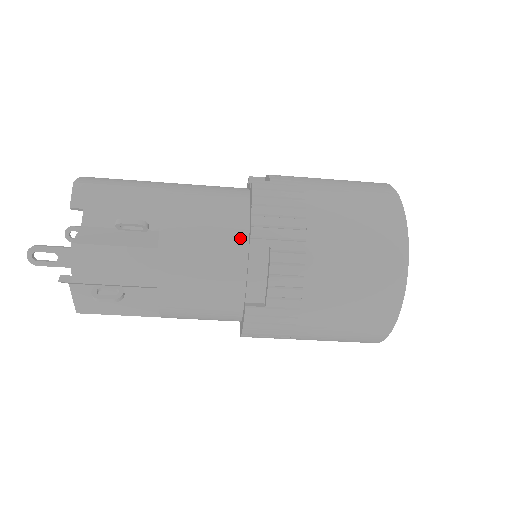
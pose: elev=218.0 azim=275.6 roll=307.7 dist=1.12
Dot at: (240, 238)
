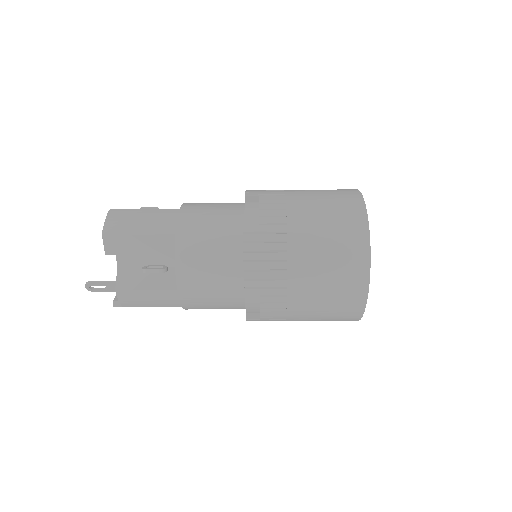
Dot at: (237, 280)
